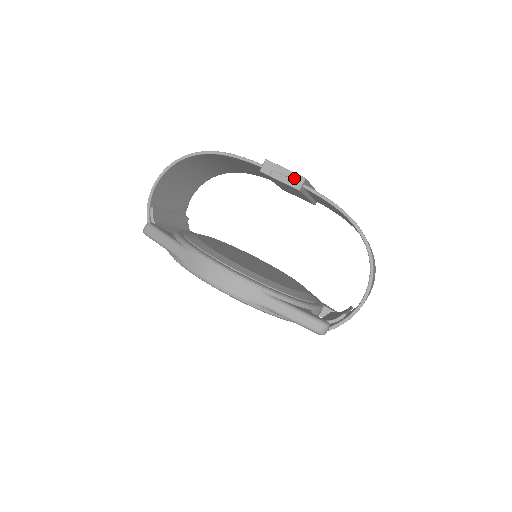
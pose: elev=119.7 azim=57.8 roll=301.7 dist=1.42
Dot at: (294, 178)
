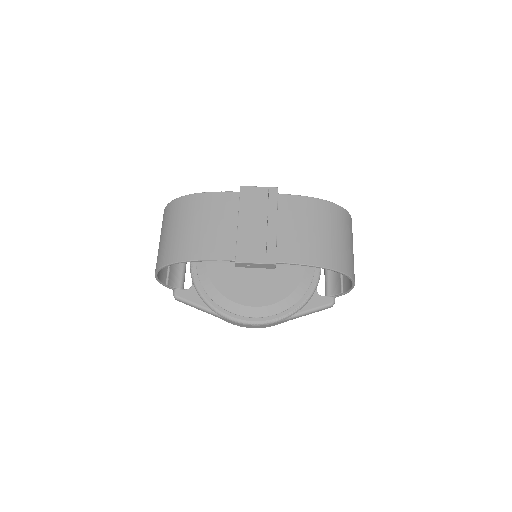
Dot at: (266, 266)
